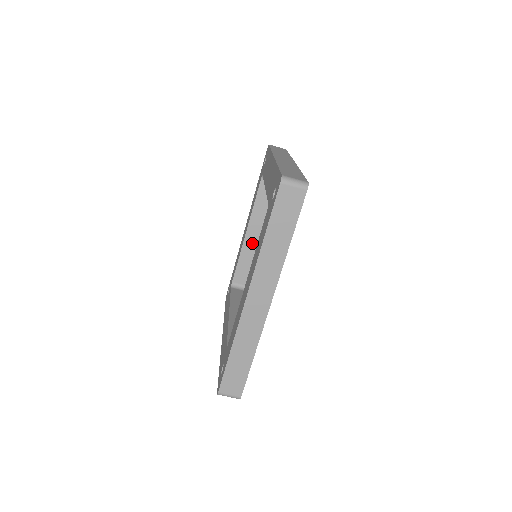
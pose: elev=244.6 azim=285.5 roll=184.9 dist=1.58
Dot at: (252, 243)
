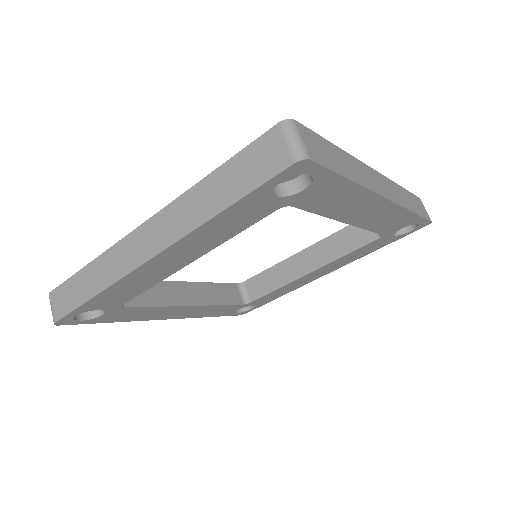
Dot at: (295, 267)
